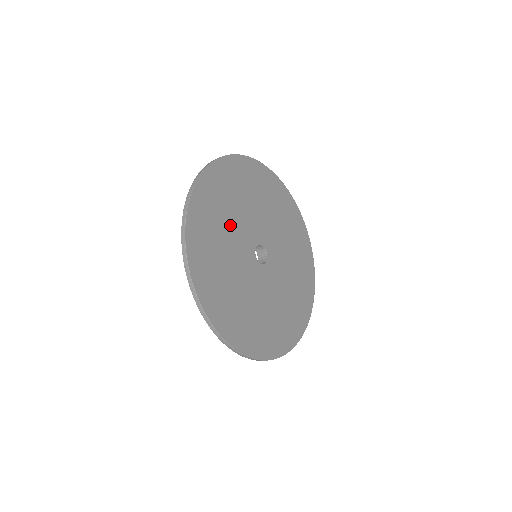
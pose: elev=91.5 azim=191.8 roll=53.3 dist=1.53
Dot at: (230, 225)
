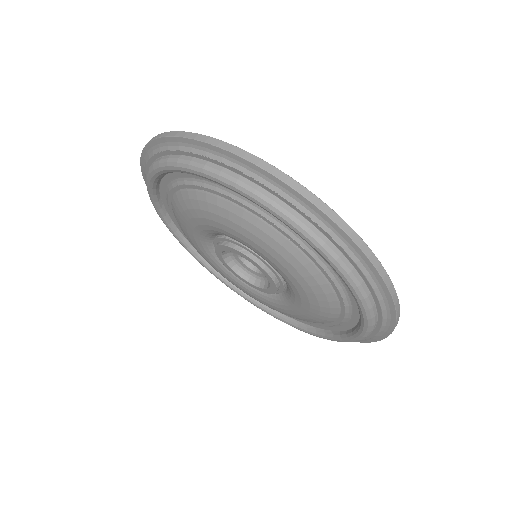
Dot at: occluded
